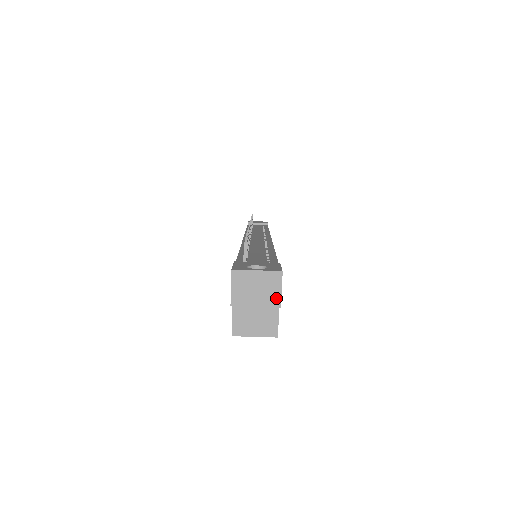
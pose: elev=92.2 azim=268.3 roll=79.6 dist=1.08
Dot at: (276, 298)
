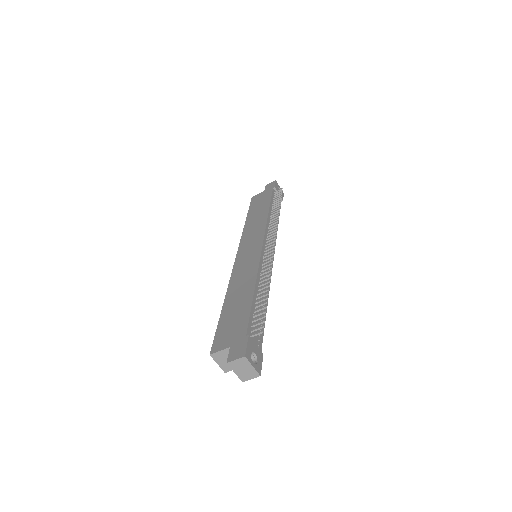
Dot at: (245, 379)
